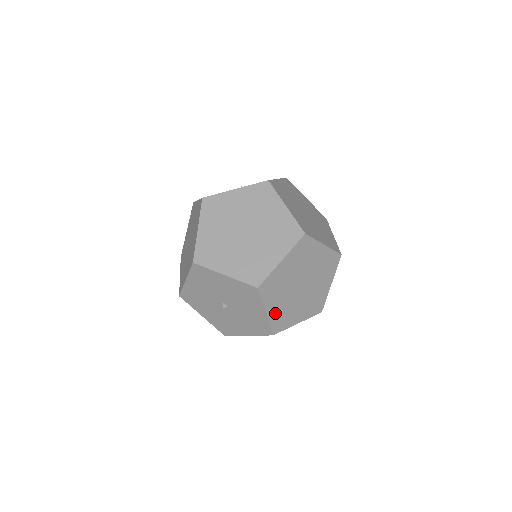
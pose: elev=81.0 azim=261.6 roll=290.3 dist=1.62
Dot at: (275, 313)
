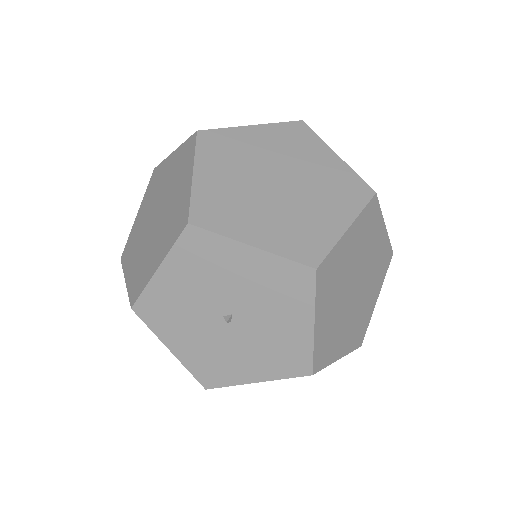
Dot at: (274, 238)
